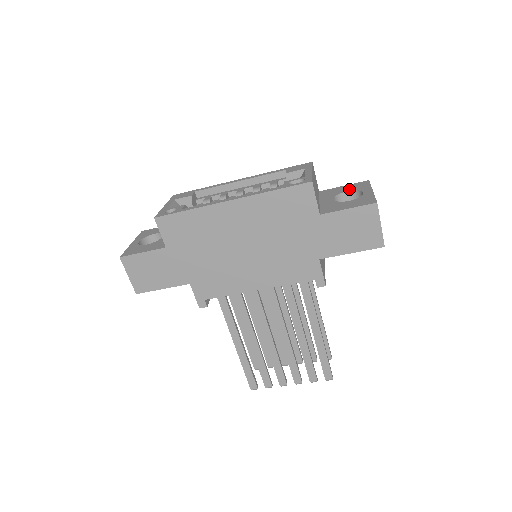
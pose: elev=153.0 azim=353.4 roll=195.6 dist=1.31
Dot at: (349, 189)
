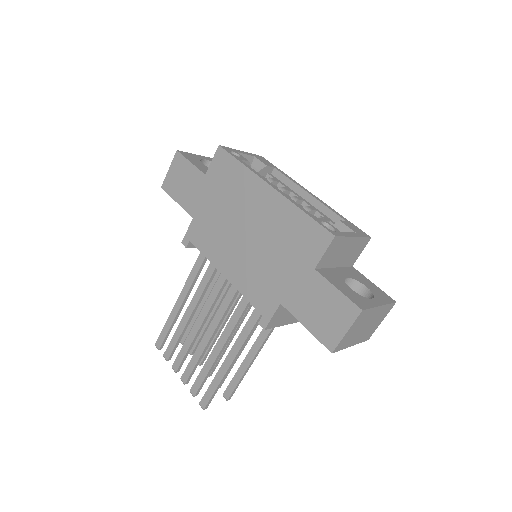
Dot at: (371, 287)
